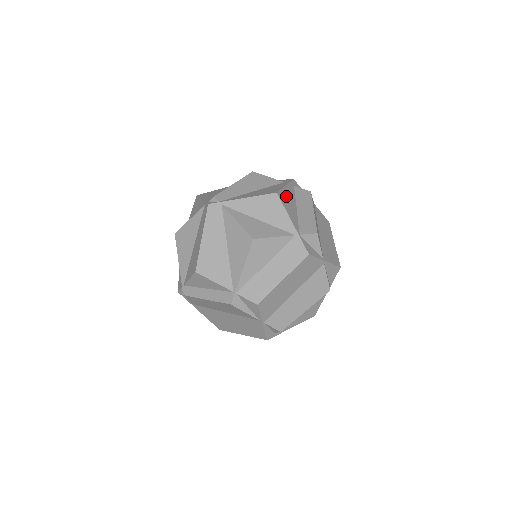
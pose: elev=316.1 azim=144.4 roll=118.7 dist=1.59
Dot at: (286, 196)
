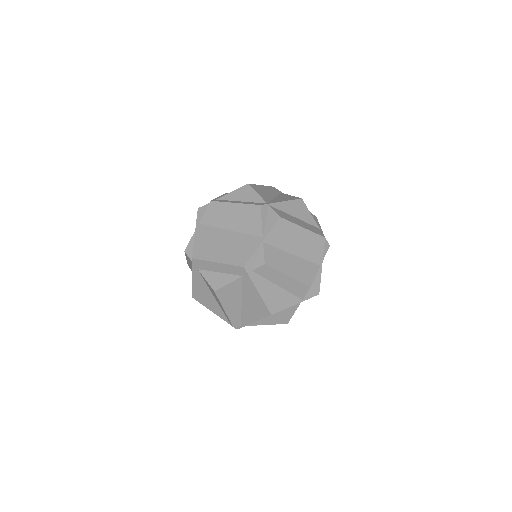
Dot at: occluded
